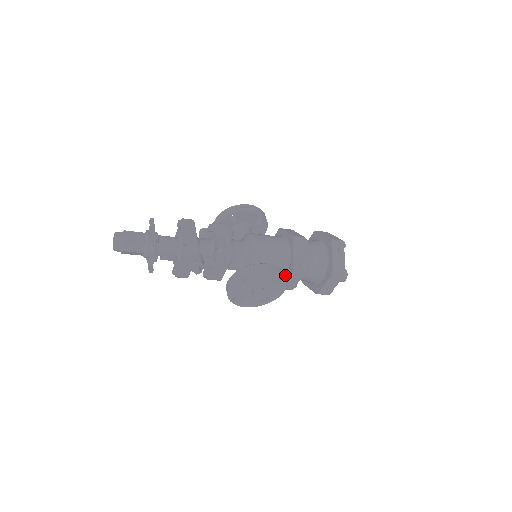
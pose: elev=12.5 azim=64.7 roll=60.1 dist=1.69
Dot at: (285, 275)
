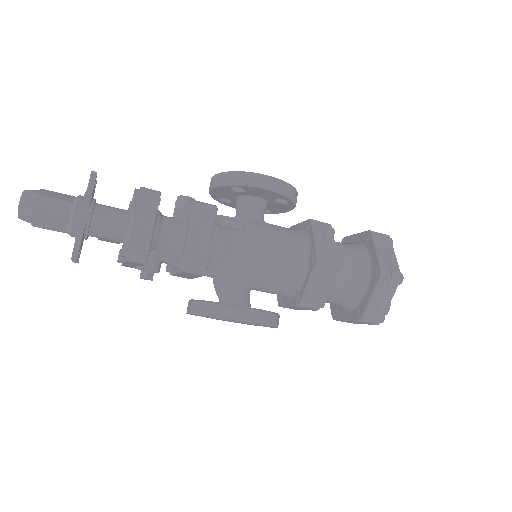
Dot at: (288, 298)
